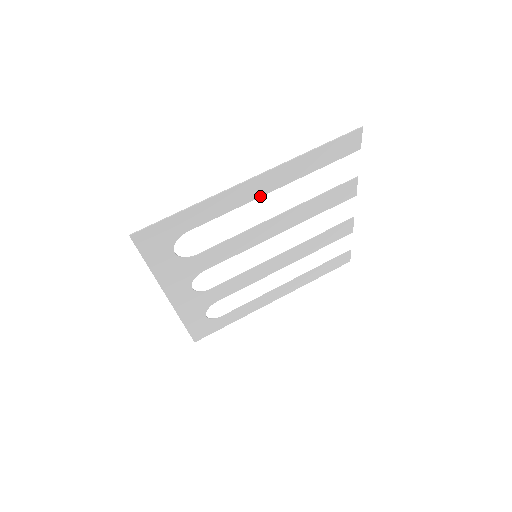
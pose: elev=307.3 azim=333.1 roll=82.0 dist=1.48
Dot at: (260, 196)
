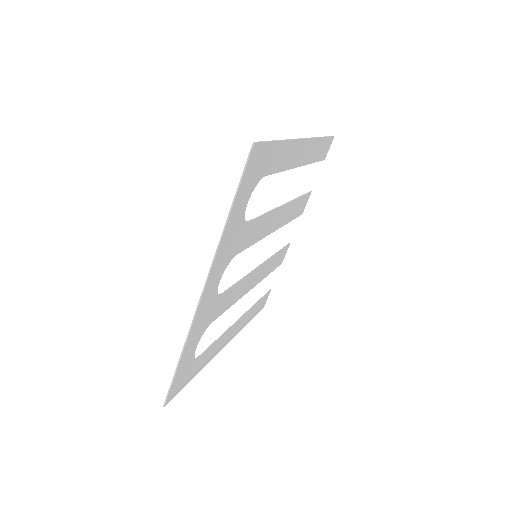
Dot at: (295, 167)
